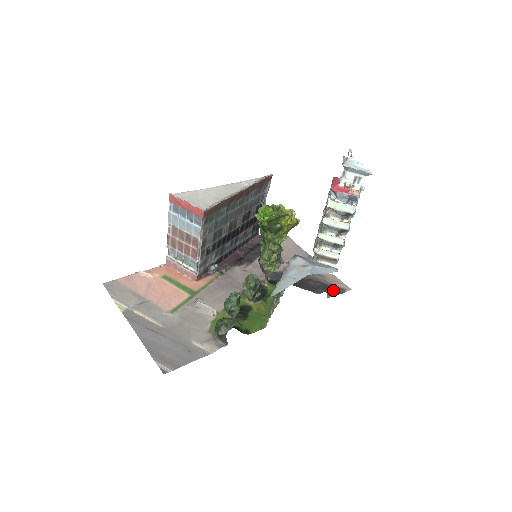
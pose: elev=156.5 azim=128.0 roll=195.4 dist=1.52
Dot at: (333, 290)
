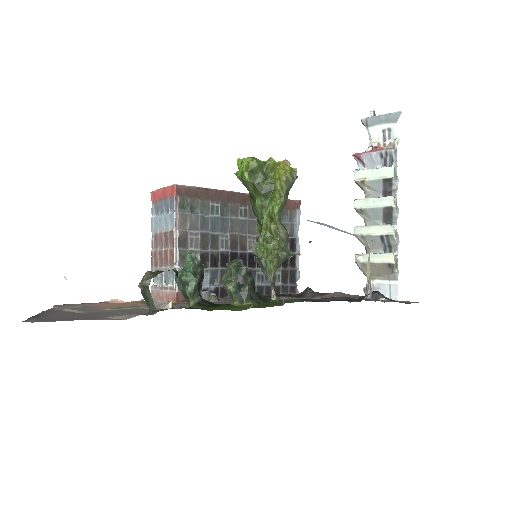
Dot at: (386, 297)
